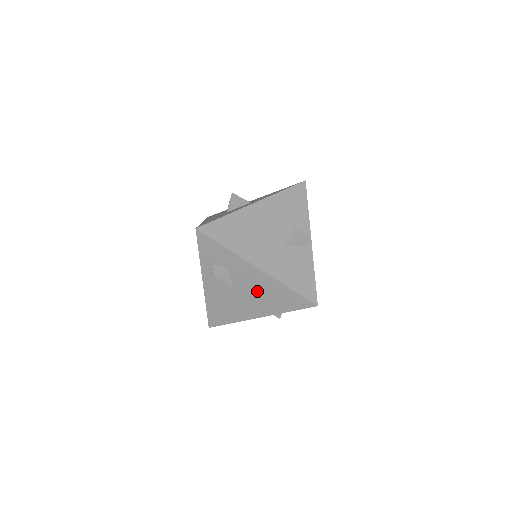
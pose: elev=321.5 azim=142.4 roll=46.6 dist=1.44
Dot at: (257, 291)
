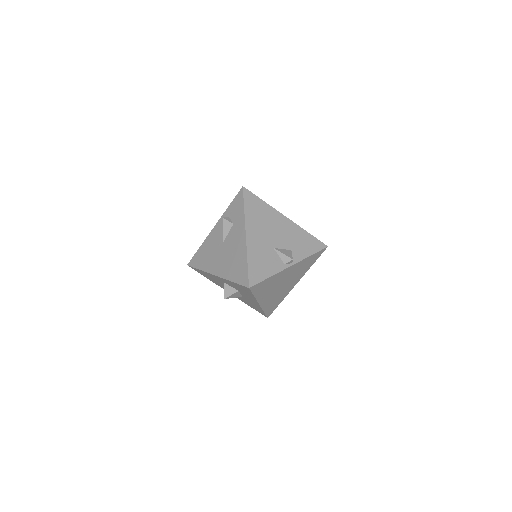
Dot at: (231, 252)
